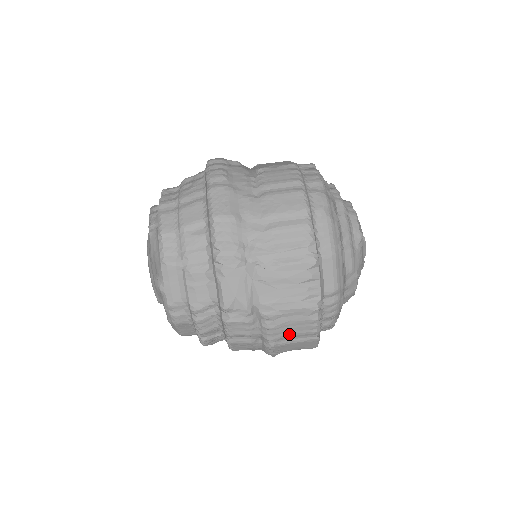
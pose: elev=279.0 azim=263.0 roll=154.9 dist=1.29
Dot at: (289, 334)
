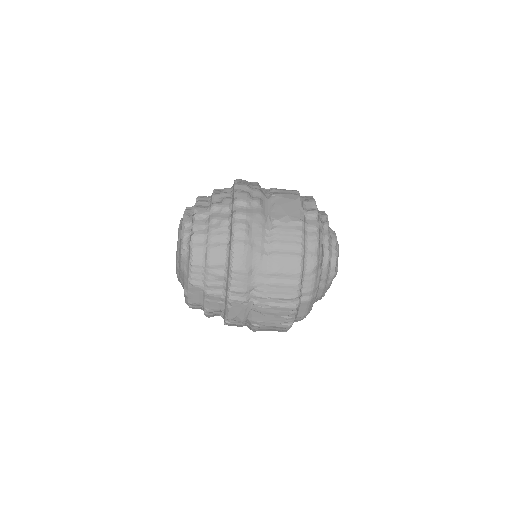
Dot at: (267, 330)
